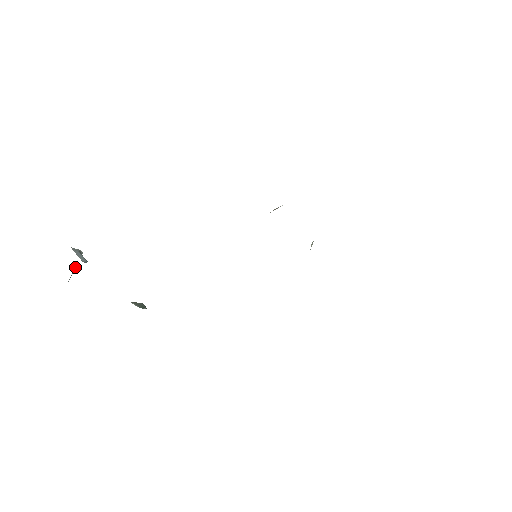
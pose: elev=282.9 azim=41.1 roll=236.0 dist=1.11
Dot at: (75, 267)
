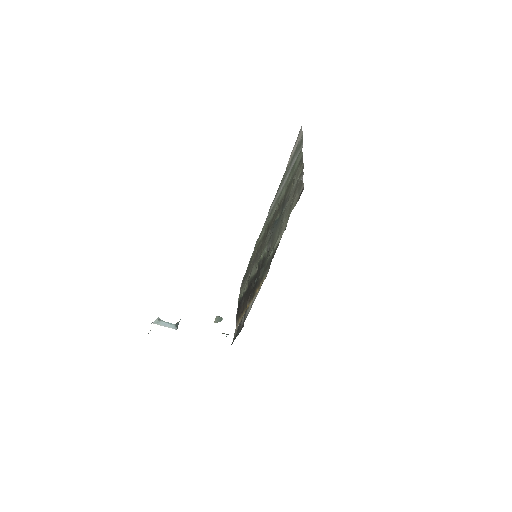
Dot at: occluded
